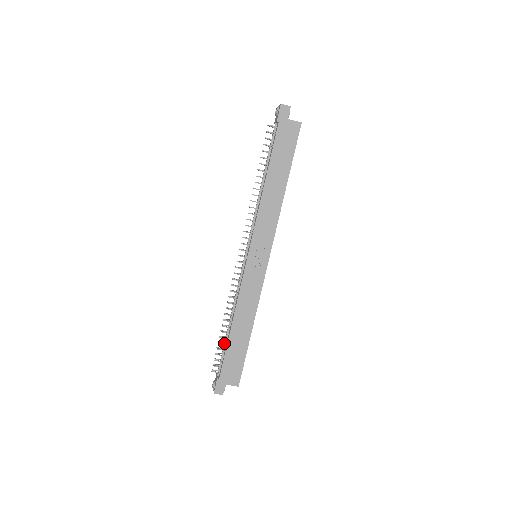
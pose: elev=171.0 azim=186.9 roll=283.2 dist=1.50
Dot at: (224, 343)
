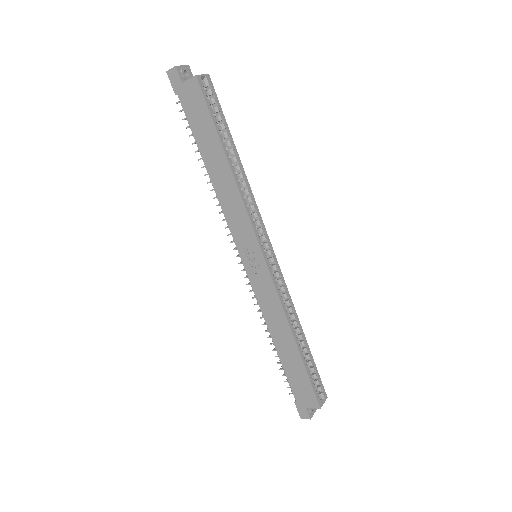
Dot at: occluded
